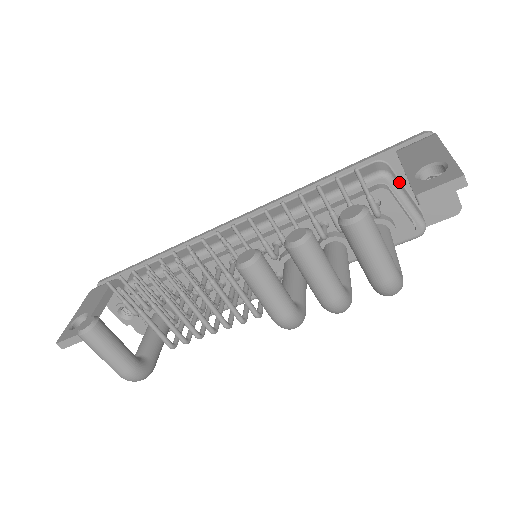
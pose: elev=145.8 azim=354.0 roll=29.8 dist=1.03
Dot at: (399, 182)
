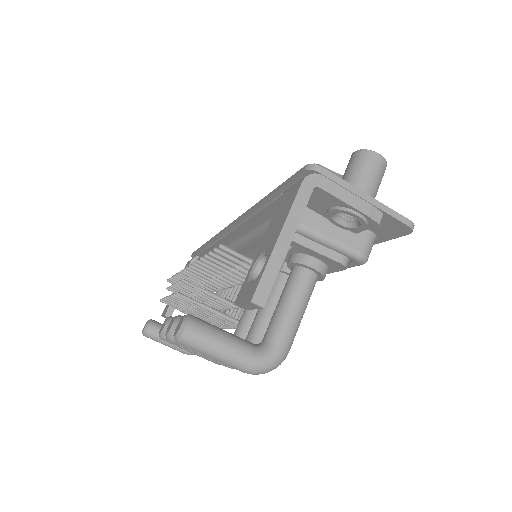
Dot at: (315, 213)
